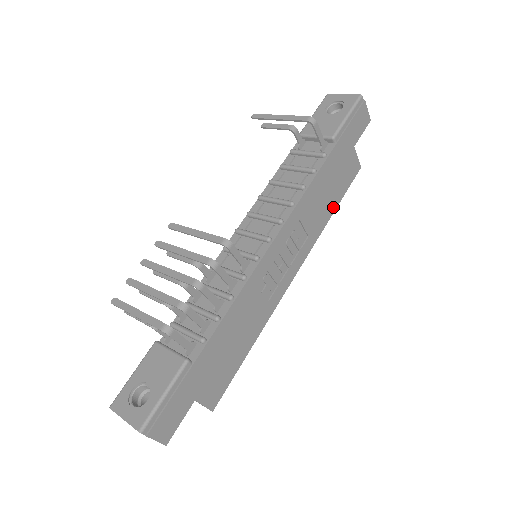
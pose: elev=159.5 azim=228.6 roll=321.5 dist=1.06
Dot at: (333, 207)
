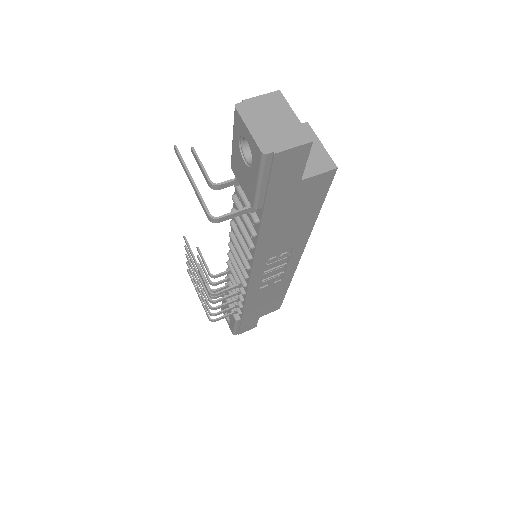
Dot at: (313, 216)
